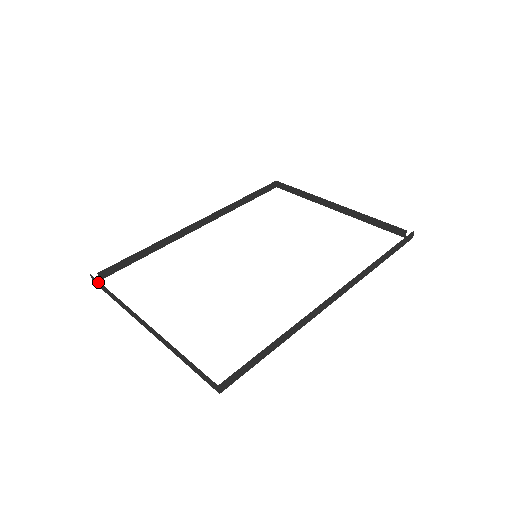
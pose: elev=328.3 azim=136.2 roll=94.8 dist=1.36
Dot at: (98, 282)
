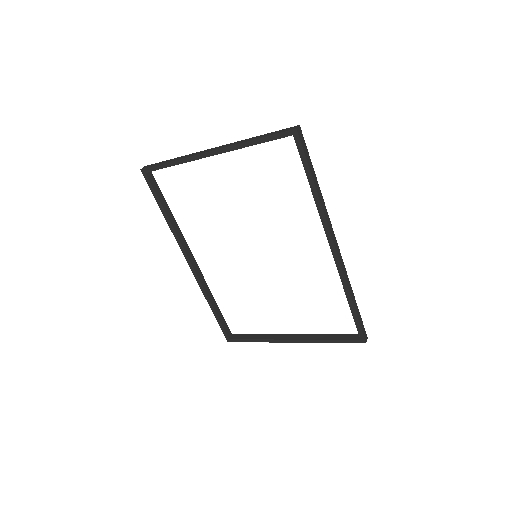
Dot at: (154, 164)
